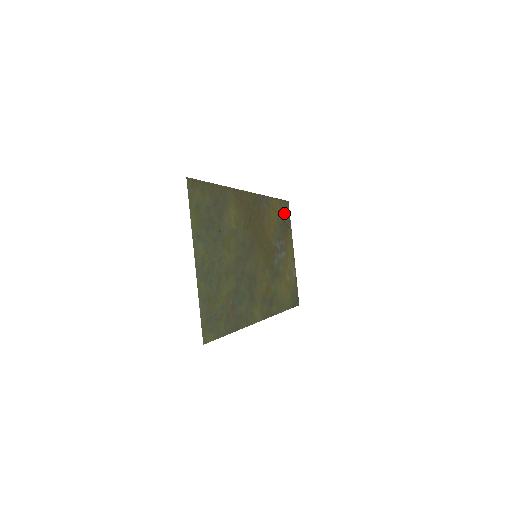
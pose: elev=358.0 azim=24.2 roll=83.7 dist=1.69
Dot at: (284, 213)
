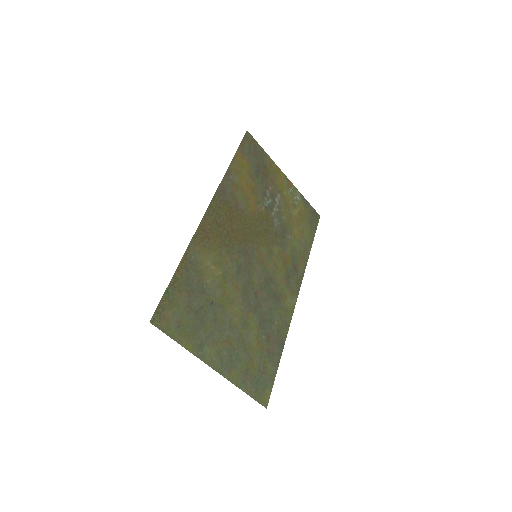
Dot at: (251, 154)
